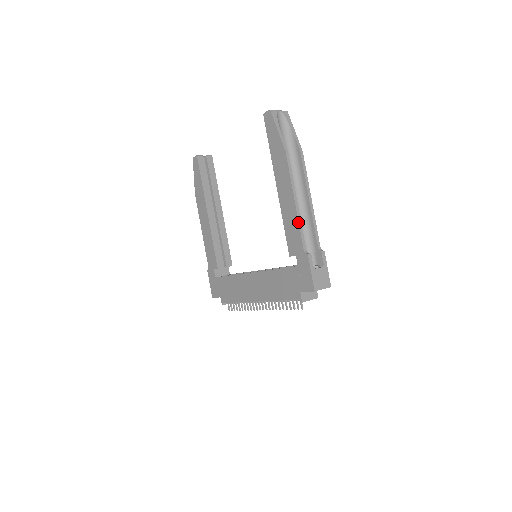
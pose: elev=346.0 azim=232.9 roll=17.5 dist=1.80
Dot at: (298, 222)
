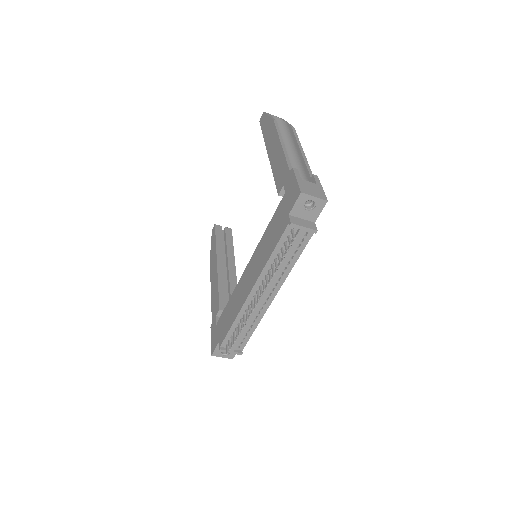
Dot at: (284, 154)
